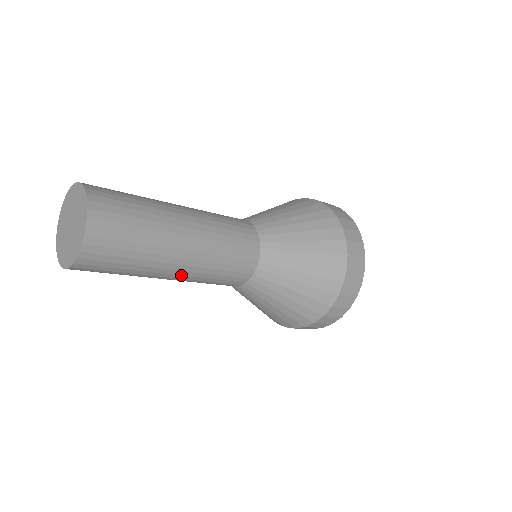
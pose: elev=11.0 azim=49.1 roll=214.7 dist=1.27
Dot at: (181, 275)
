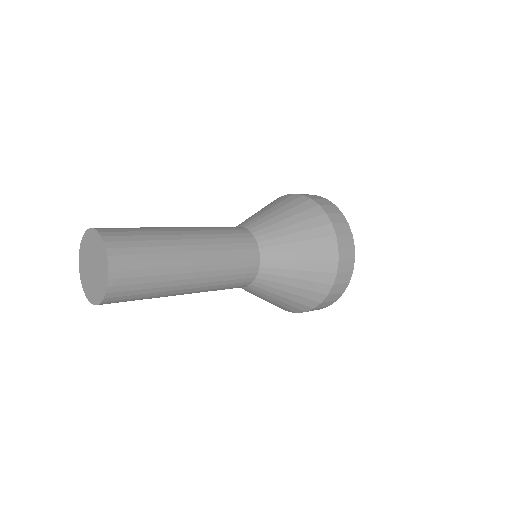
Dot at: (196, 288)
